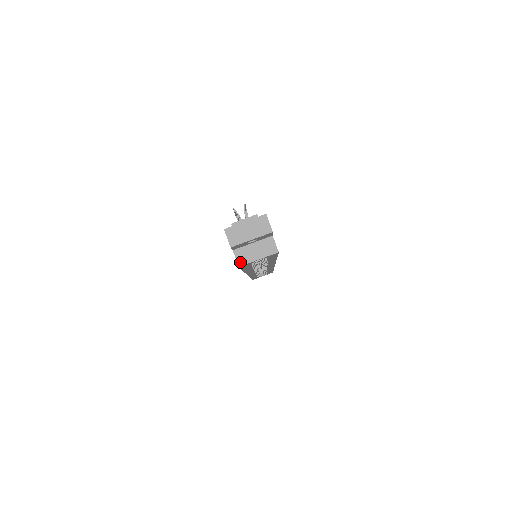
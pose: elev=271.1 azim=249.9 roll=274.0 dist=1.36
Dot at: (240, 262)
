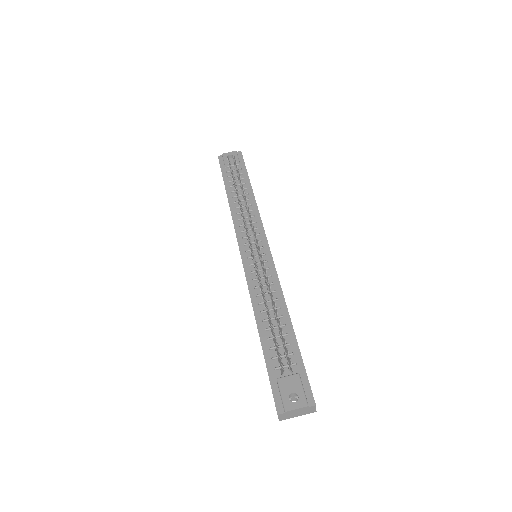
Dot at: occluded
